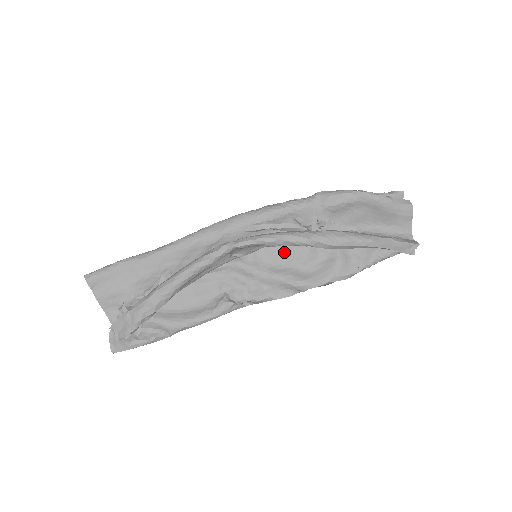
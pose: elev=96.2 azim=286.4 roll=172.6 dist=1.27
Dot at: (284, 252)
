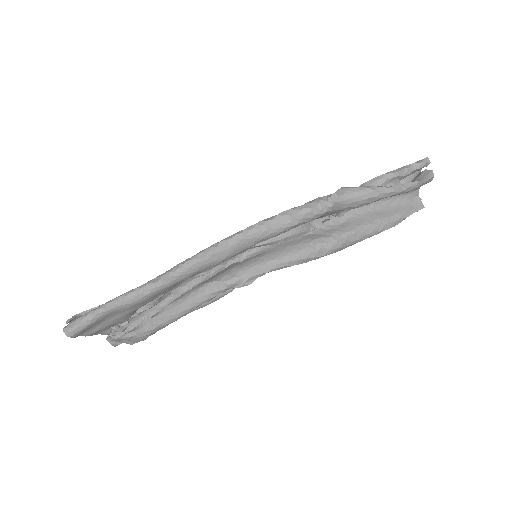
Dot at: occluded
